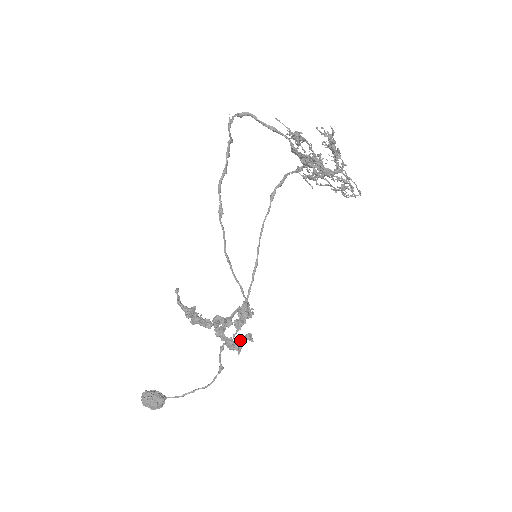
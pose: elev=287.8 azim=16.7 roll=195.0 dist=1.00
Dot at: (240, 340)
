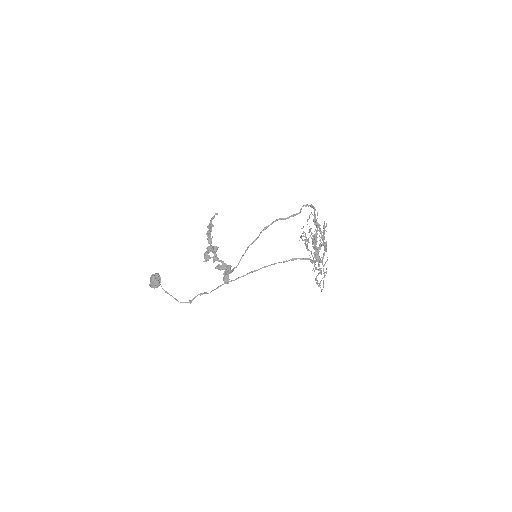
Dot at: (211, 257)
